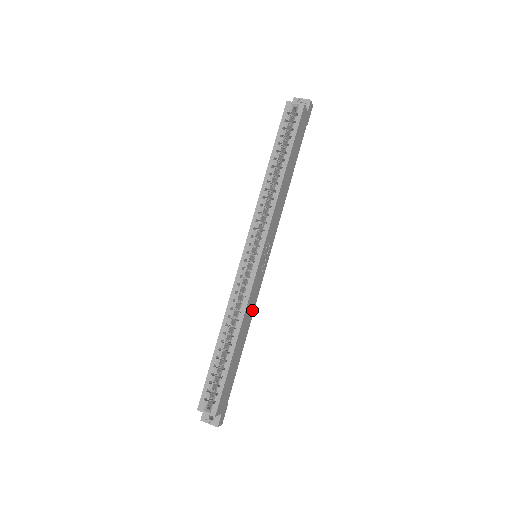
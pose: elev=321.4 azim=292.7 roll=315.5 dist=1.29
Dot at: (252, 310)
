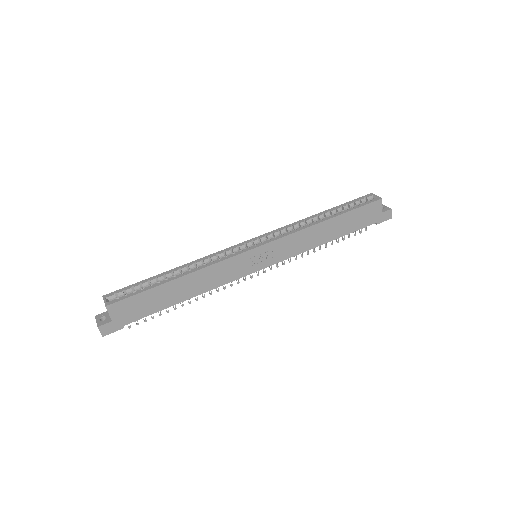
Dot at: (215, 284)
